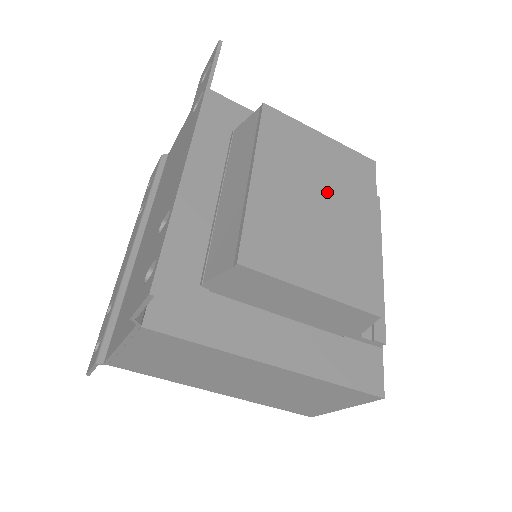
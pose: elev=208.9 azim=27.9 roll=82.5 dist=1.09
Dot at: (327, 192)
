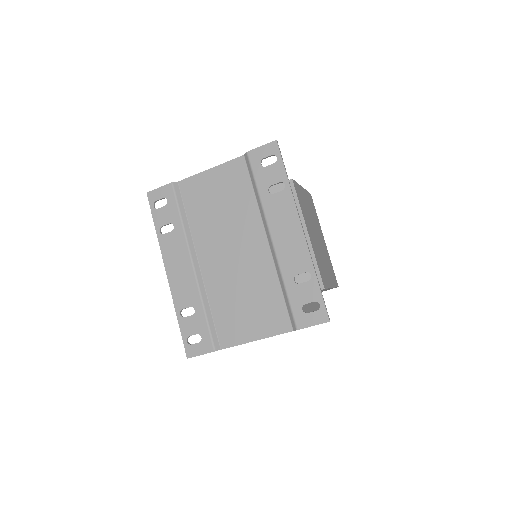
Dot at: (315, 227)
